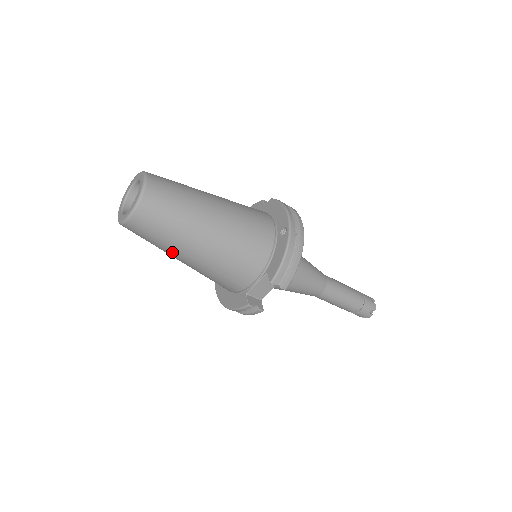
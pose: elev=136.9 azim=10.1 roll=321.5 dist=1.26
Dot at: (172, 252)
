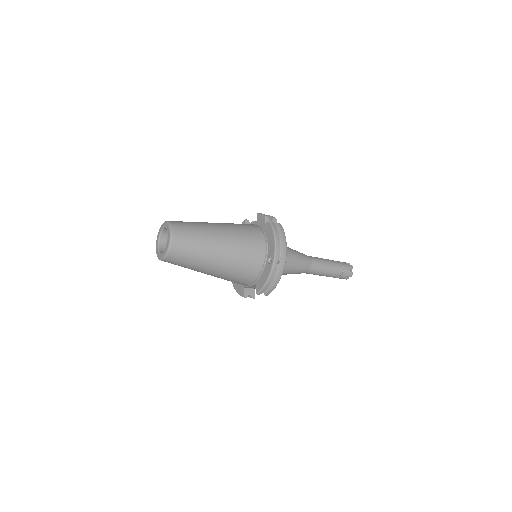
Dot at: occluded
